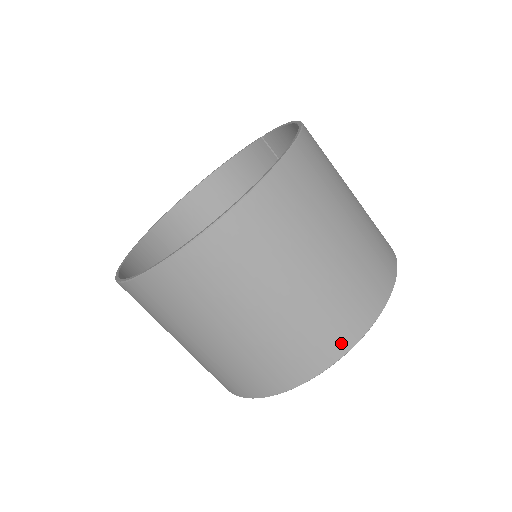
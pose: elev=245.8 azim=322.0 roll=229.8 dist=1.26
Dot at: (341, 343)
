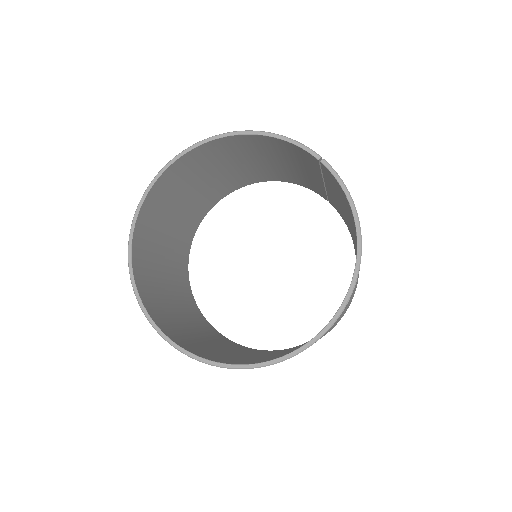
Dot at: occluded
